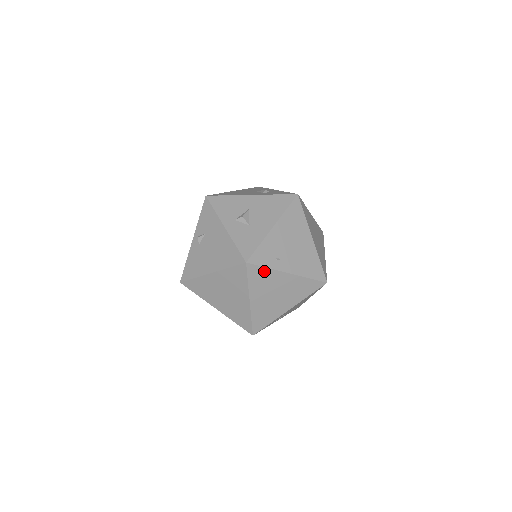
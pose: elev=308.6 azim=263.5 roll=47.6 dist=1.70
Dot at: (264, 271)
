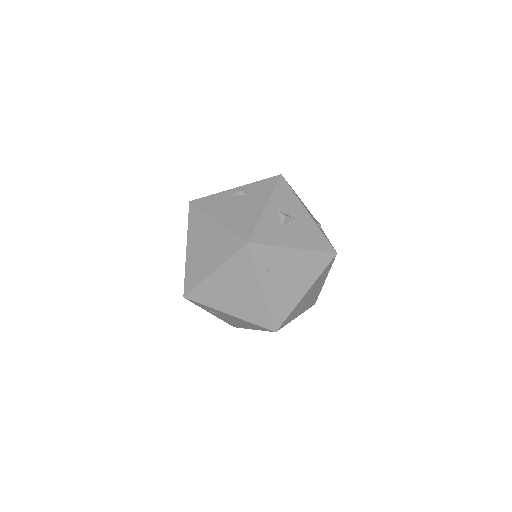
Dot at: (250, 265)
